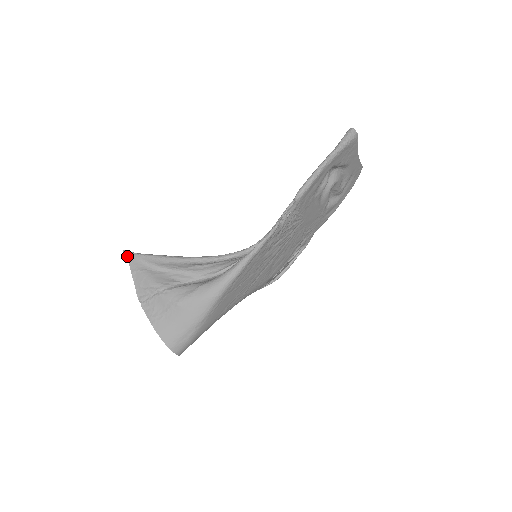
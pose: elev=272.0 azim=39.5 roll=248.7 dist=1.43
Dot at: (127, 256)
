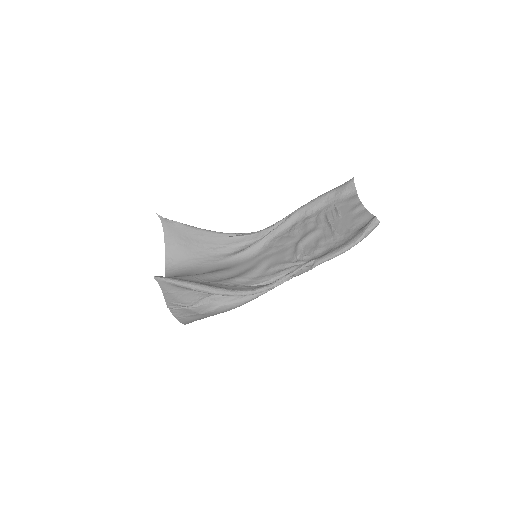
Dot at: (159, 282)
